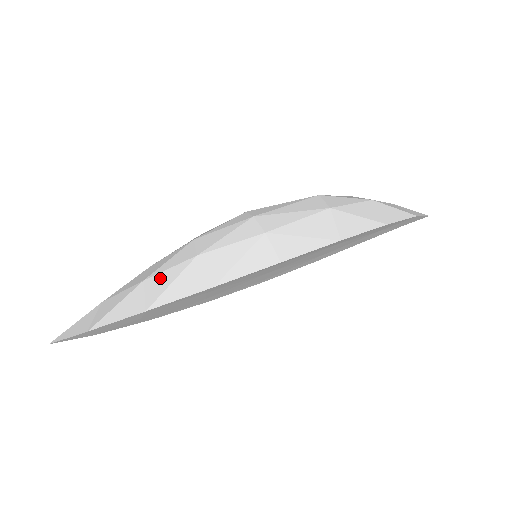
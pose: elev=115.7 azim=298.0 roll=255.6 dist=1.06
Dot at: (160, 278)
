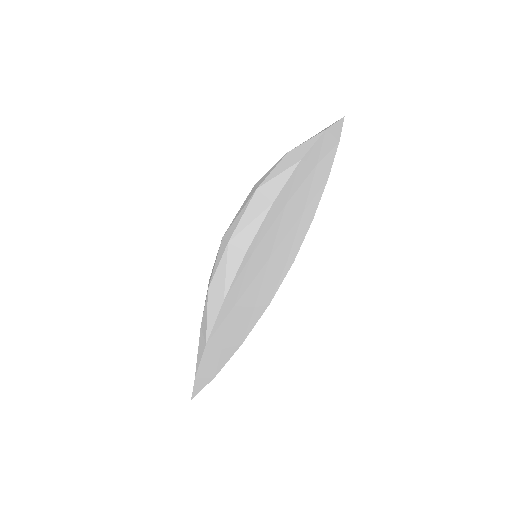
Dot at: (203, 319)
